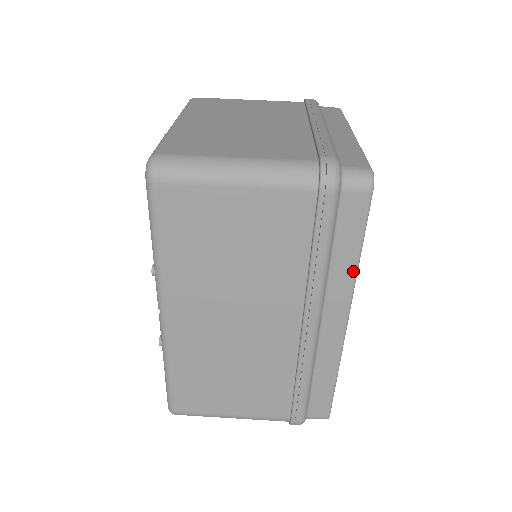
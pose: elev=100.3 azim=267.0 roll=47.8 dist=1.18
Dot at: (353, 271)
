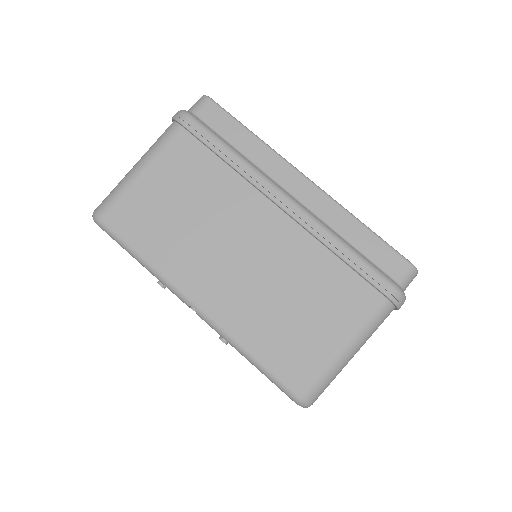
Dot at: (262, 145)
